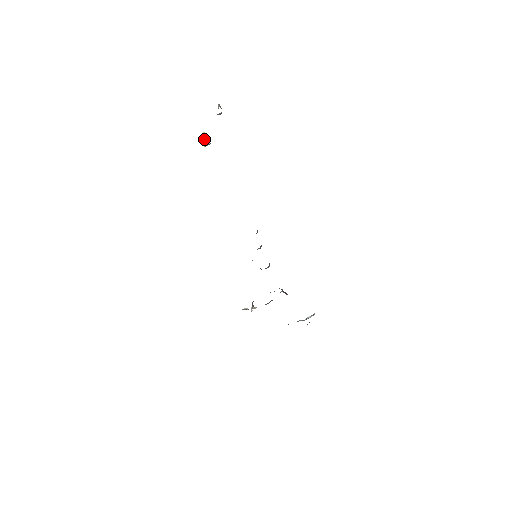
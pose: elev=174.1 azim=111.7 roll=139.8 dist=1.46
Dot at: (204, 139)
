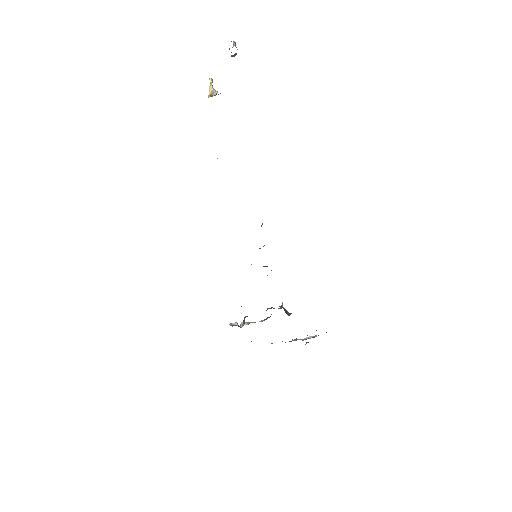
Dot at: (210, 87)
